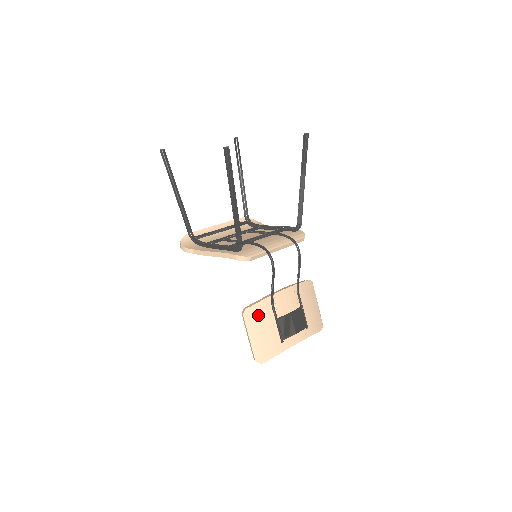
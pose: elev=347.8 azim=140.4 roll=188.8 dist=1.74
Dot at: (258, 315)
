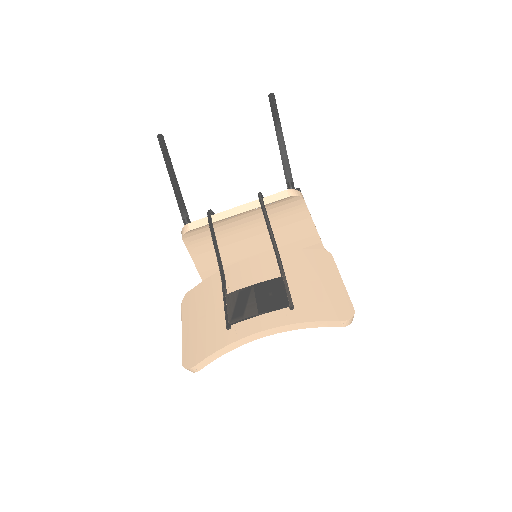
Dot at: (200, 297)
